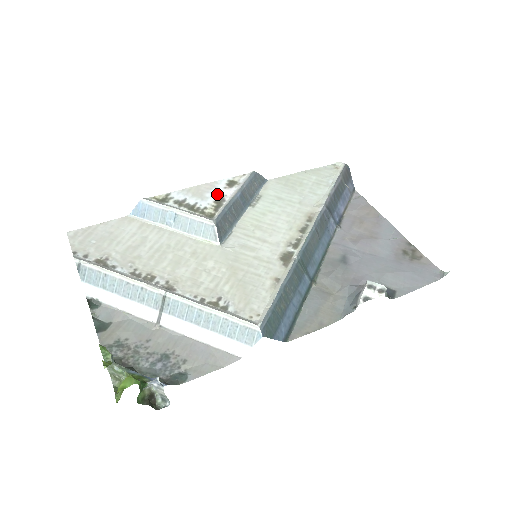
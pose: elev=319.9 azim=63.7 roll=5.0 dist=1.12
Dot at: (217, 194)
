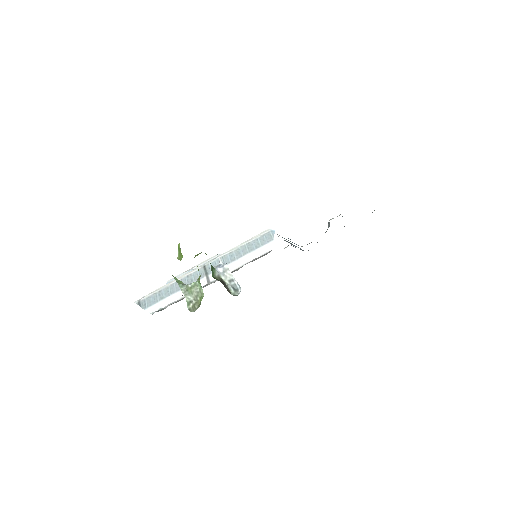
Dot at: occluded
